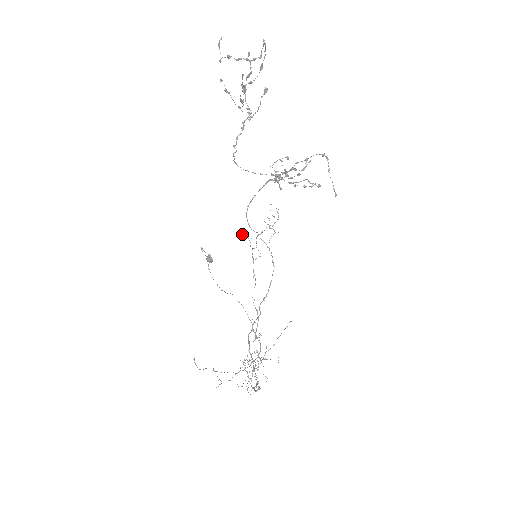
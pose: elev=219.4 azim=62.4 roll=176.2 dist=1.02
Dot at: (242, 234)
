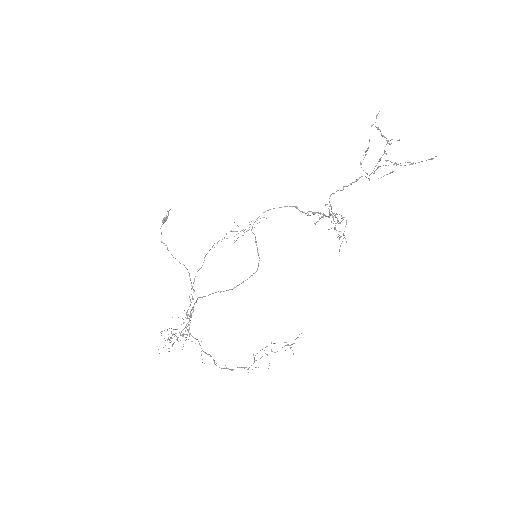
Dot at: (243, 229)
